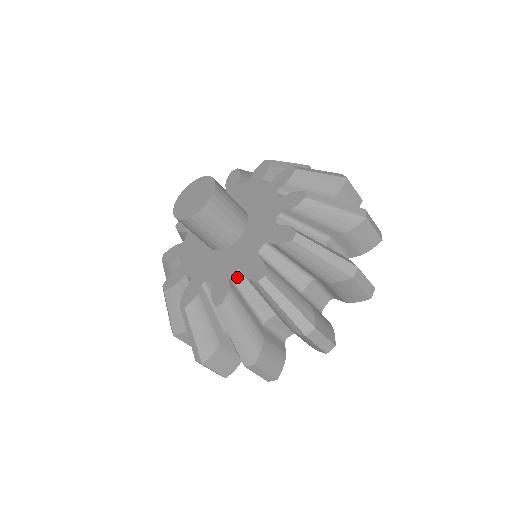
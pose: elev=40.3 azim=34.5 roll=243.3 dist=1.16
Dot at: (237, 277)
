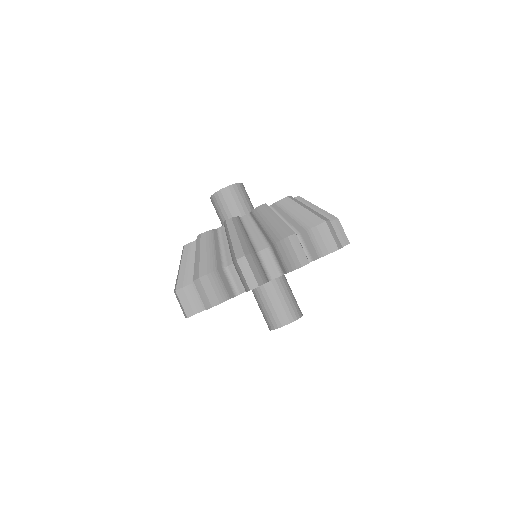
Dot at: occluded
